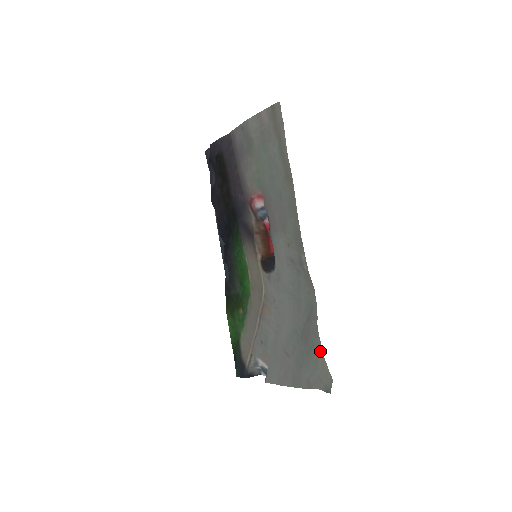
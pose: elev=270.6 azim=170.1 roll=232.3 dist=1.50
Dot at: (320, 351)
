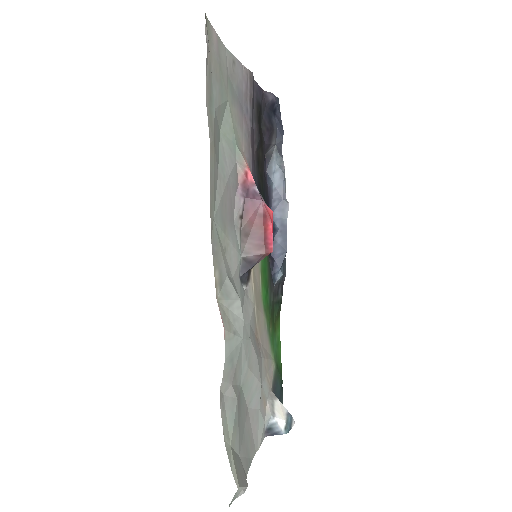
Dot at: (225, 433)
